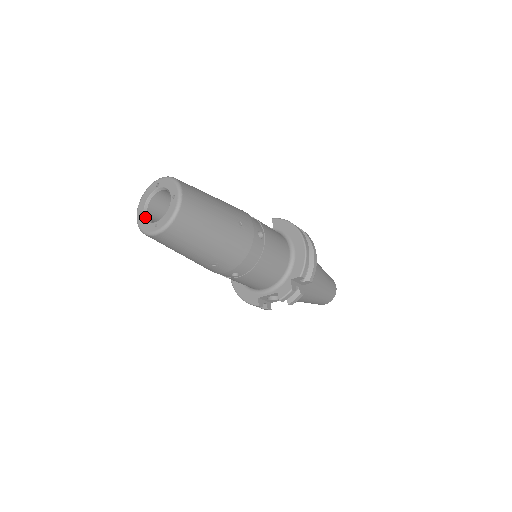
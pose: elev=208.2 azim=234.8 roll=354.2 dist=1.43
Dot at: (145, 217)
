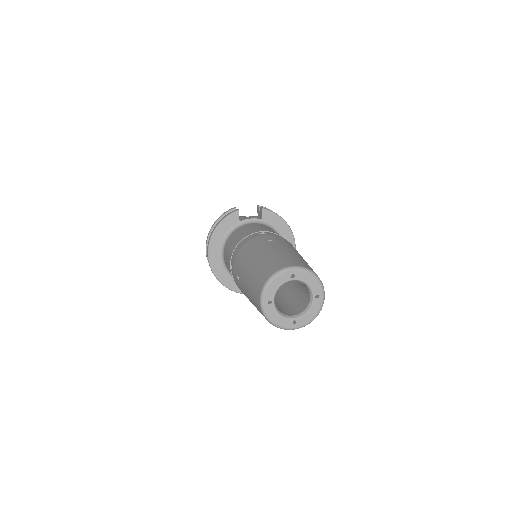
Dot at: (276, 309)
